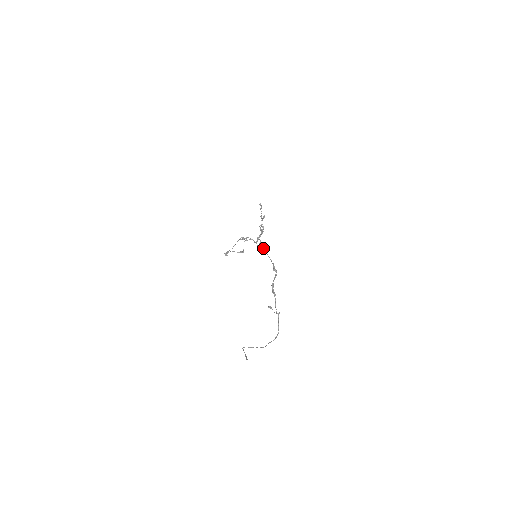
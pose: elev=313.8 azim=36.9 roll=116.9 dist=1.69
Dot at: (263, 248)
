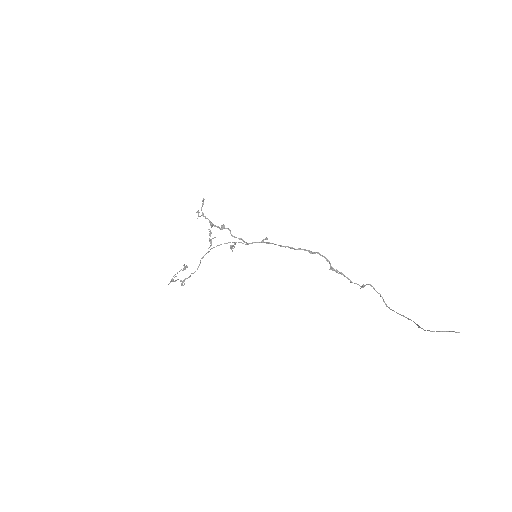
Dot at: (267, 242)
